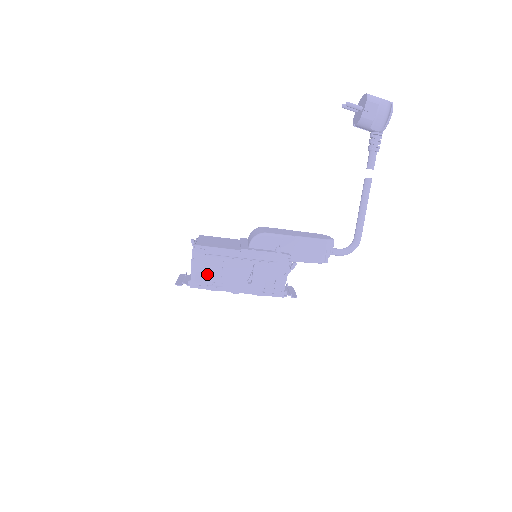
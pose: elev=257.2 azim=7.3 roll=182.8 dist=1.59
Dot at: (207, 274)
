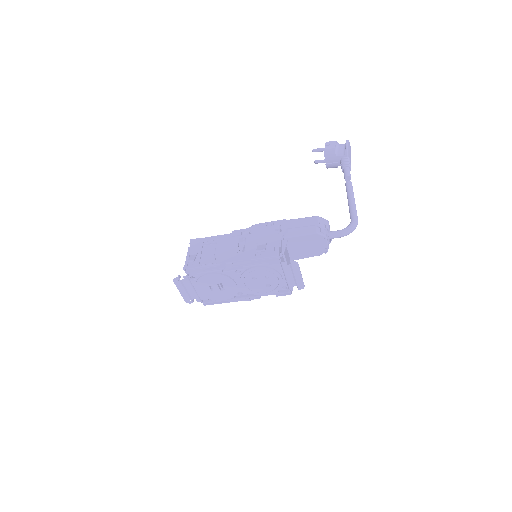
Dot at: (202, 260)
